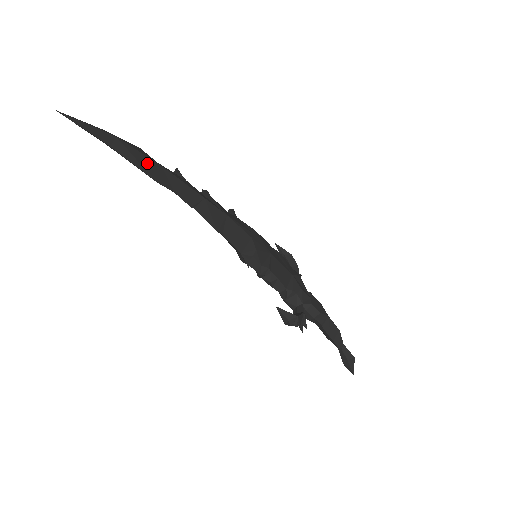
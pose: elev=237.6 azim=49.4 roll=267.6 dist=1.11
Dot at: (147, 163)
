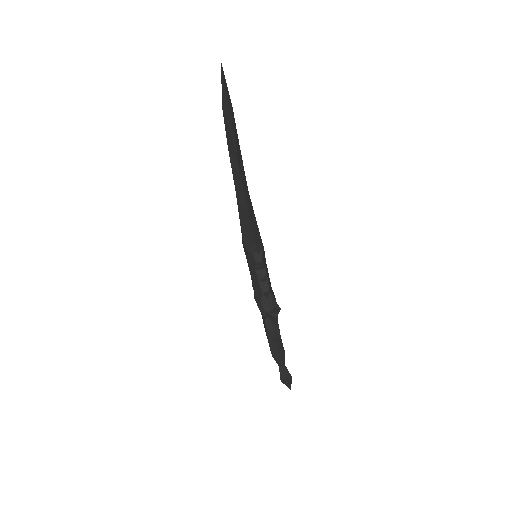
Dot at: (237, 137)
